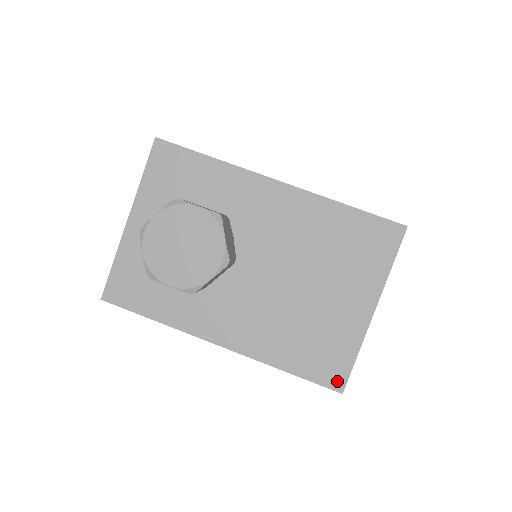
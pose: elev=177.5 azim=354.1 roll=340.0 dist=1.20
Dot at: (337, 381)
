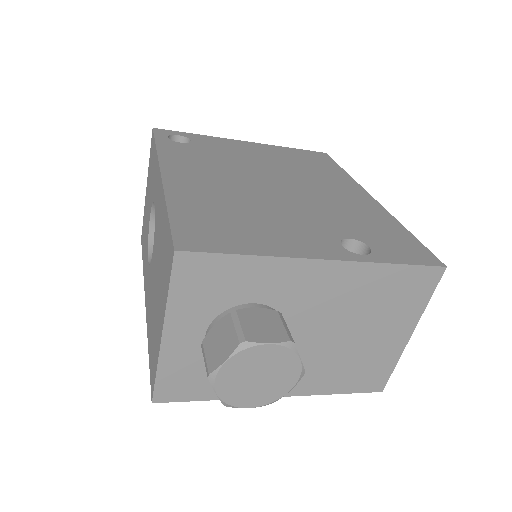
Dot at: (378, 386)
